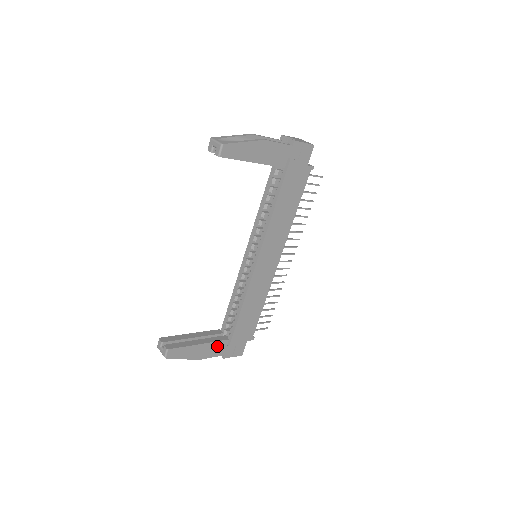
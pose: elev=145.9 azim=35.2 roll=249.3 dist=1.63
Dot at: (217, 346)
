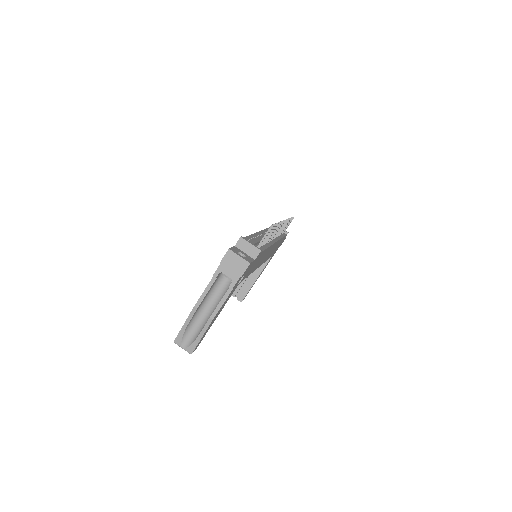
Dot at: occluded
